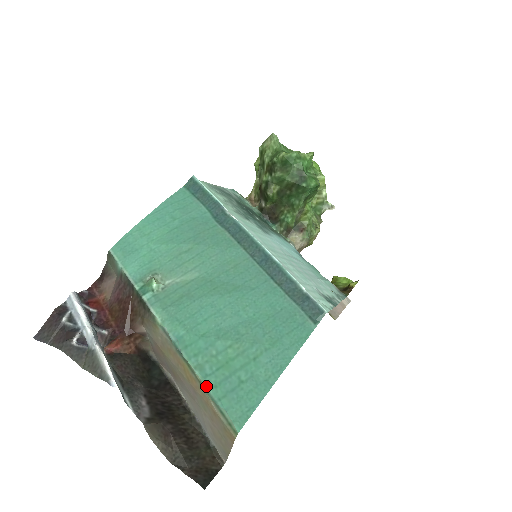
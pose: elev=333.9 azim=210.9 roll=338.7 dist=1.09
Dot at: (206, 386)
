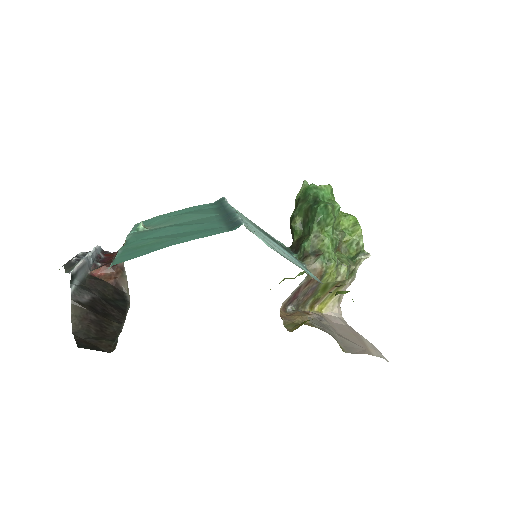
Dot at: (116, 256)
